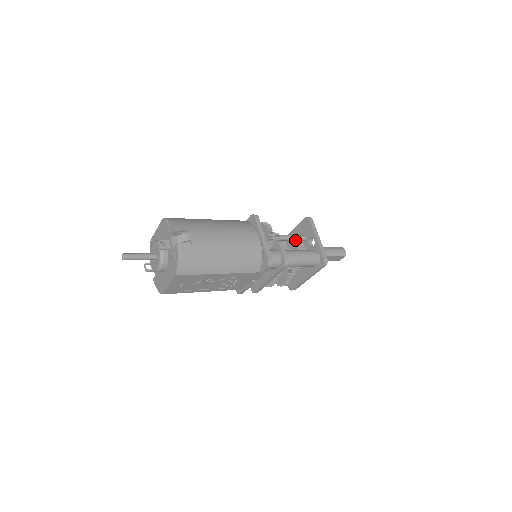
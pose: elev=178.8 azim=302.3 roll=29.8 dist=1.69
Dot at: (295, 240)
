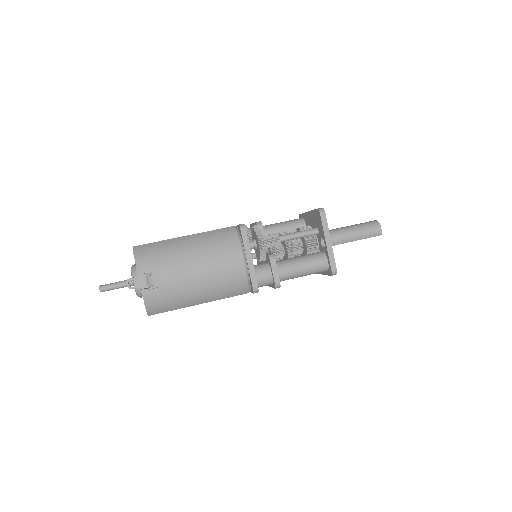
Dot at: (303, 237)
